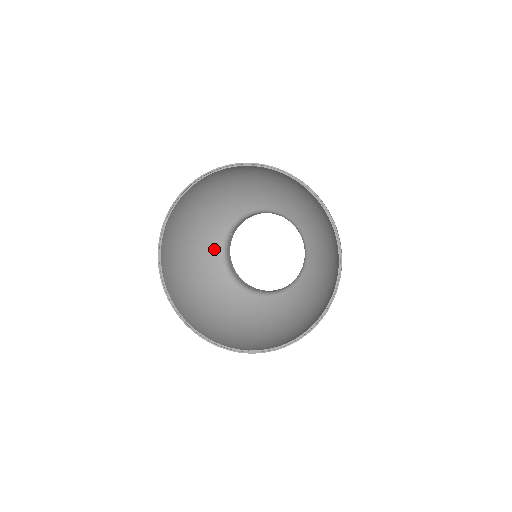
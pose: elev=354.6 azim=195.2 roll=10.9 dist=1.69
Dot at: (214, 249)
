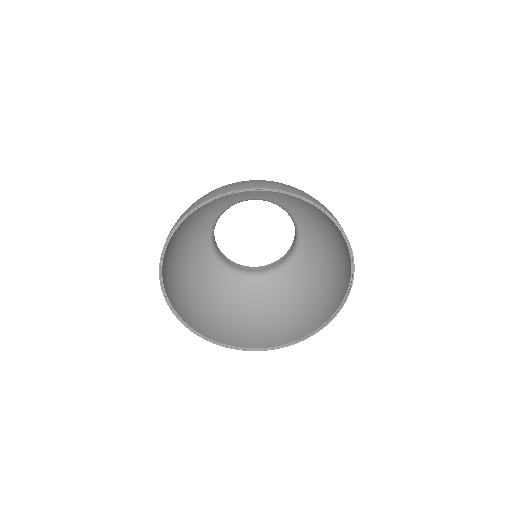
Dot at: (203, 229)
